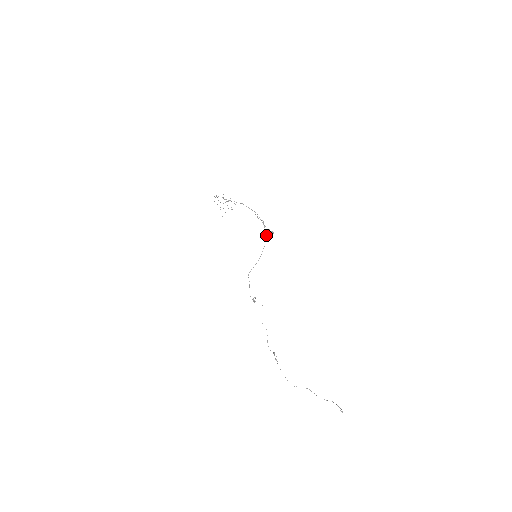
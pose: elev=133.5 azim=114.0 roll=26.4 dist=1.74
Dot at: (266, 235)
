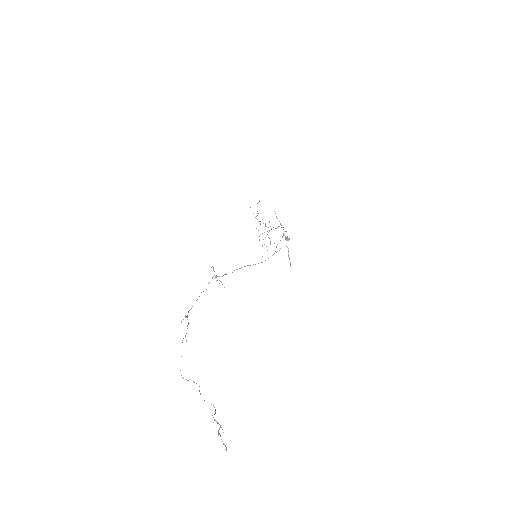
Dot at: (290, 262)
